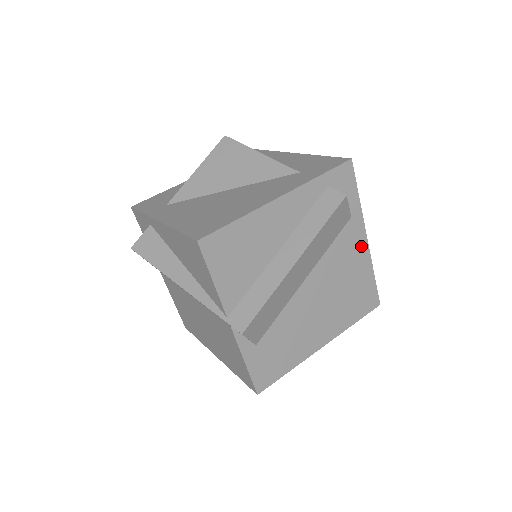
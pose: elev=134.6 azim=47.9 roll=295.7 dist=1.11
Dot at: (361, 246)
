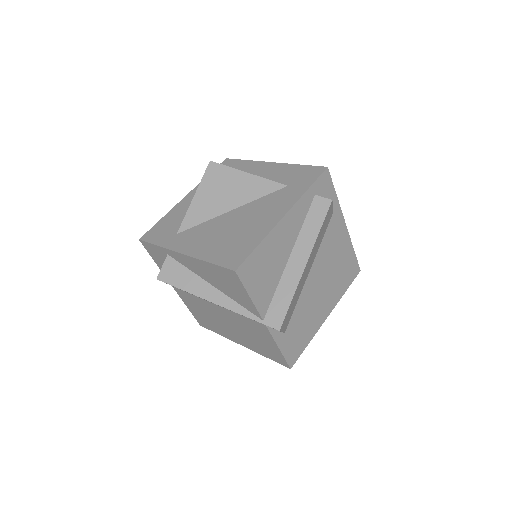
Dot at: (342, 231)
